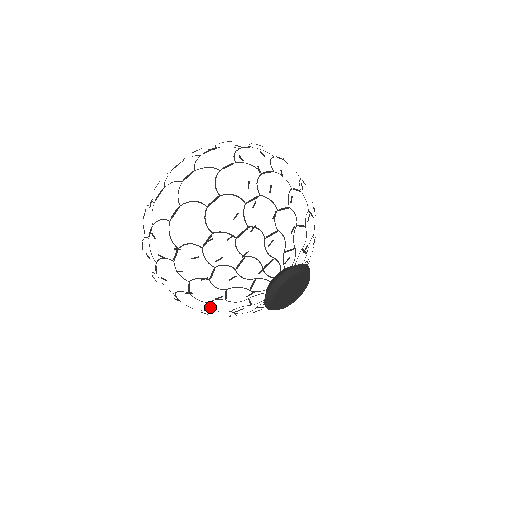
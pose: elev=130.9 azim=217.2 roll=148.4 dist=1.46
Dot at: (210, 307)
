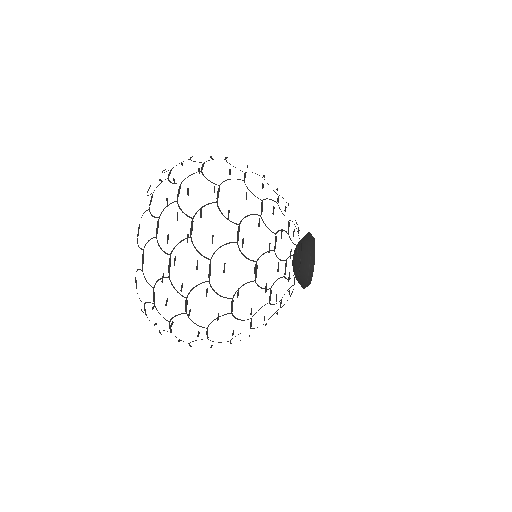
Dot at: (265, 325)
